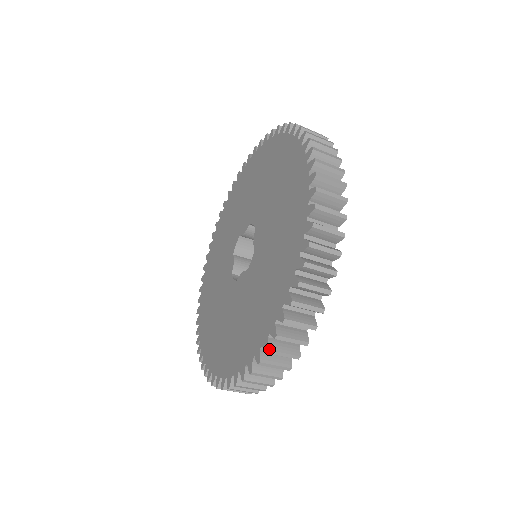
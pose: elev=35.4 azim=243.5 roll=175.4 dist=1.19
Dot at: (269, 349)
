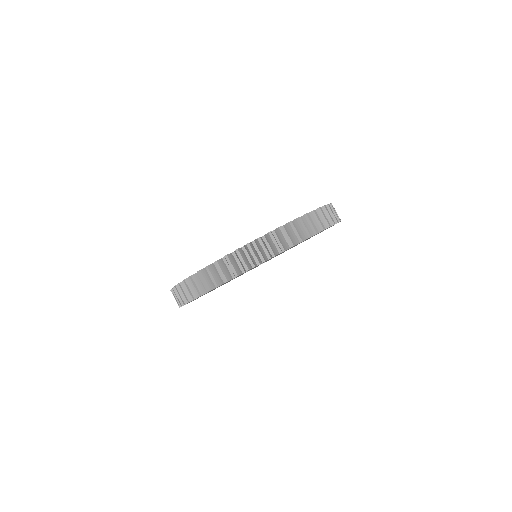
Dot at: occluded
